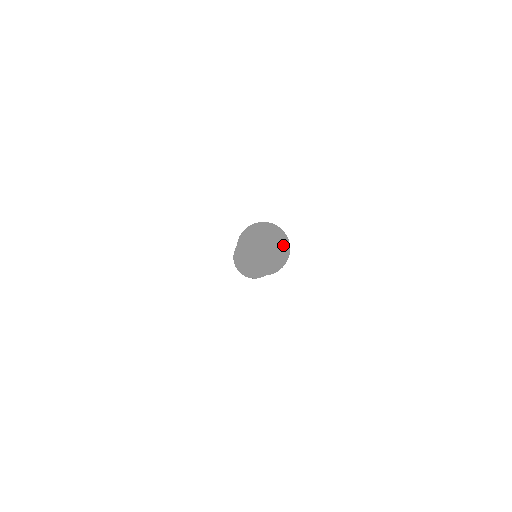
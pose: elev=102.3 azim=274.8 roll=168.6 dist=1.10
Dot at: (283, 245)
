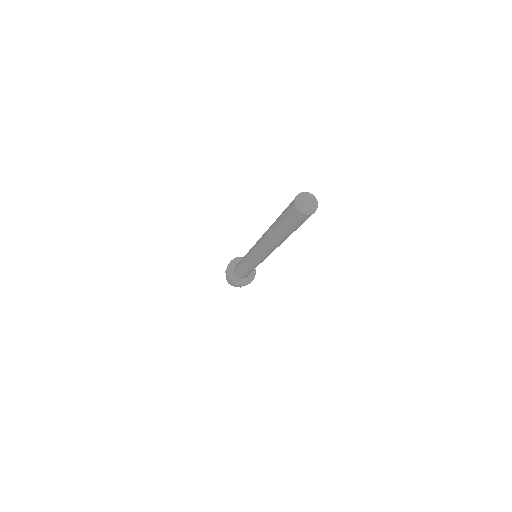
Dot at: (313, 196)
